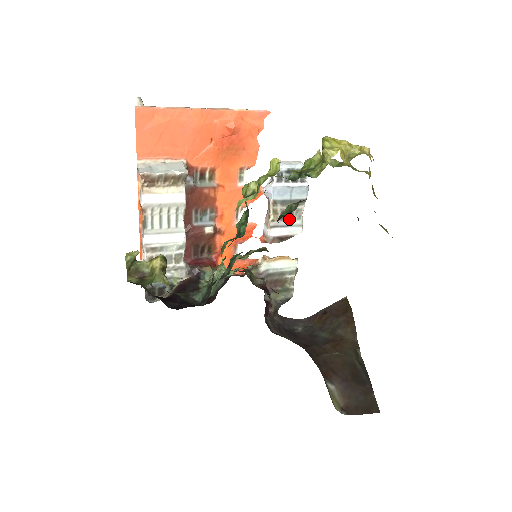
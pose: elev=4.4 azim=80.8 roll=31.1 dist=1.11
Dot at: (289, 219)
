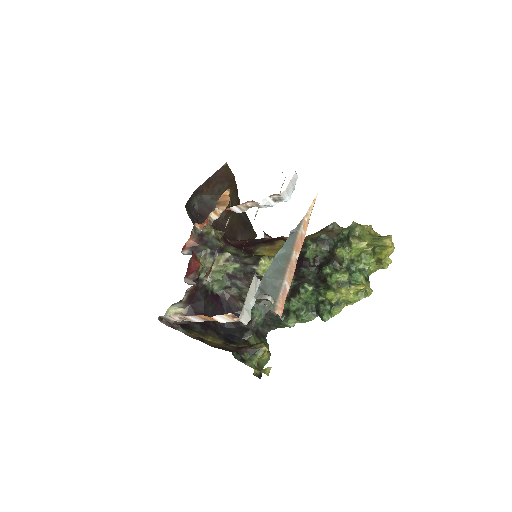
Dot at: occluded
